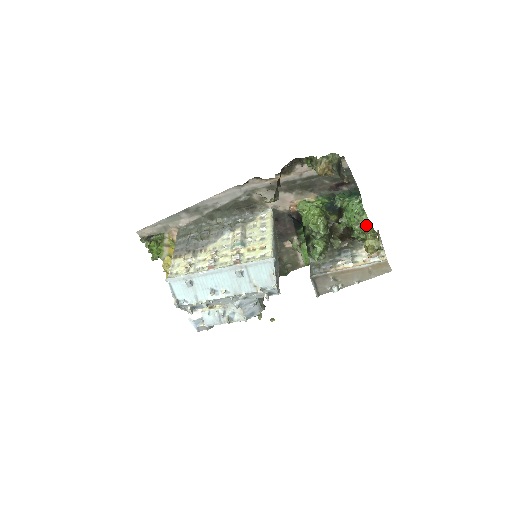
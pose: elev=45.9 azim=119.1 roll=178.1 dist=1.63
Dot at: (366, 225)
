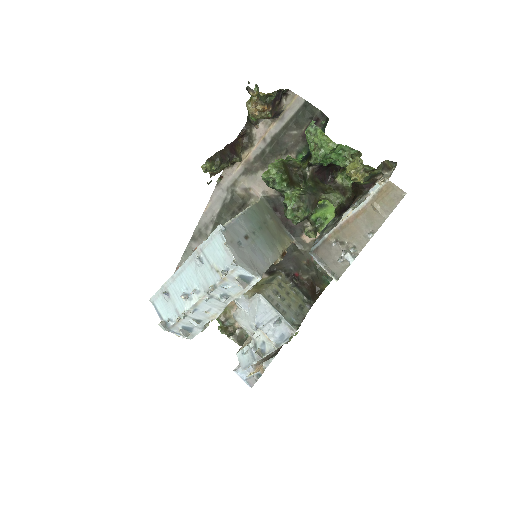
Dot at: (324, 142)
